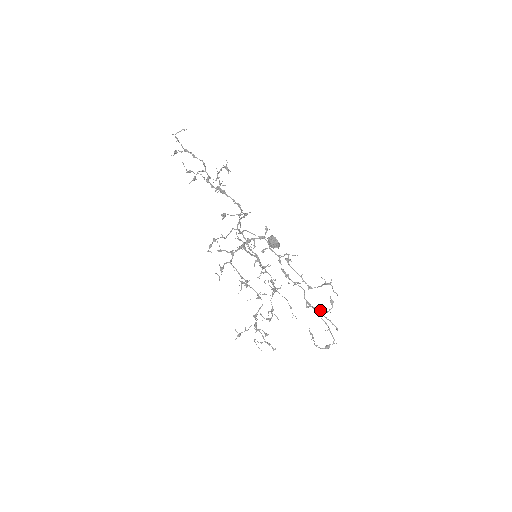
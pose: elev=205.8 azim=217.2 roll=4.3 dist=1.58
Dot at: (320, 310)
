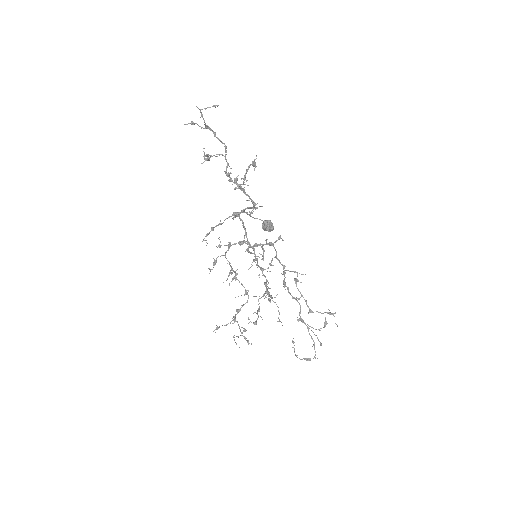
Dot at: (311, 327)
